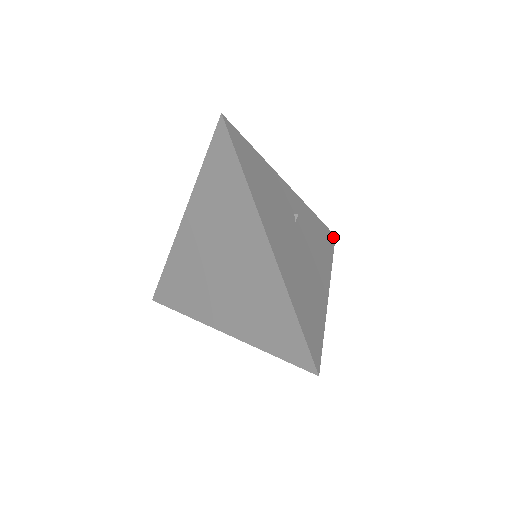
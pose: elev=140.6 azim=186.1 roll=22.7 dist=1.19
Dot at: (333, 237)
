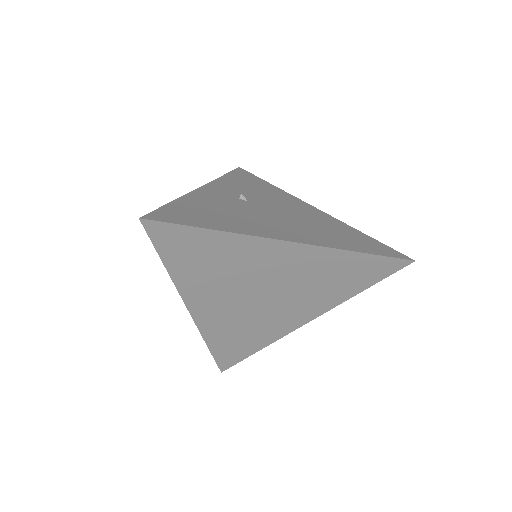
Dot at: (242, 170)
